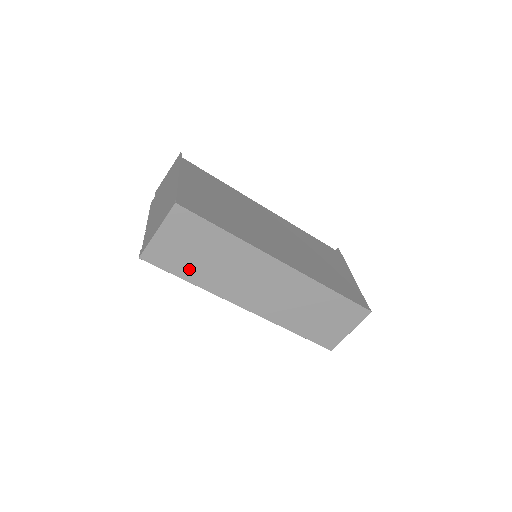
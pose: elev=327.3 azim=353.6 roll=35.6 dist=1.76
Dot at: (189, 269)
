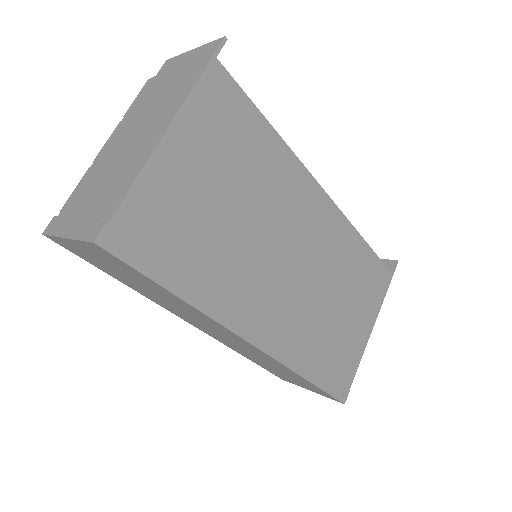
Dot at: (118, 277)
